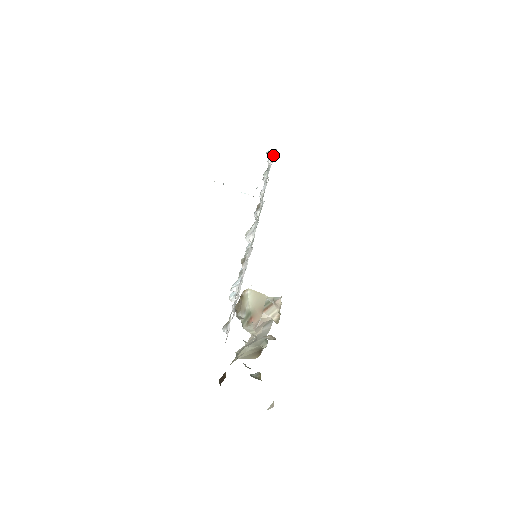
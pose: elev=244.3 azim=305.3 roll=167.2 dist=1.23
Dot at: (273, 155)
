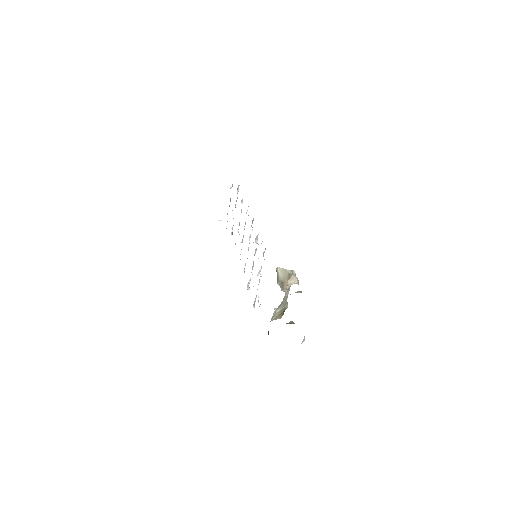
Dot at: occluded
